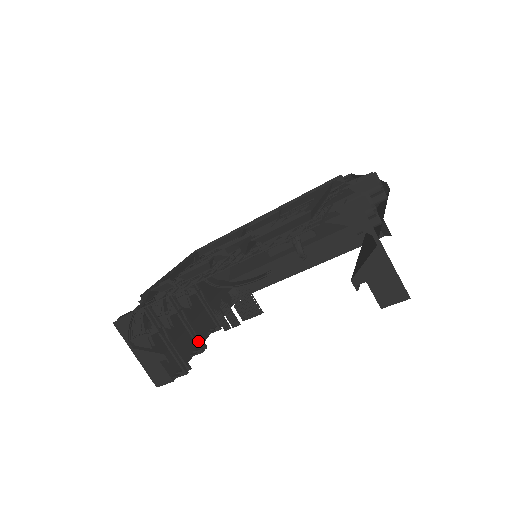
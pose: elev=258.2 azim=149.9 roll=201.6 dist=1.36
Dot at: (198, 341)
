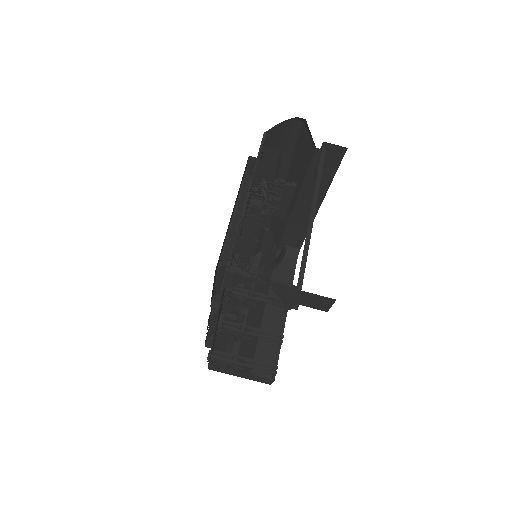
Dot at: (272, 338)
